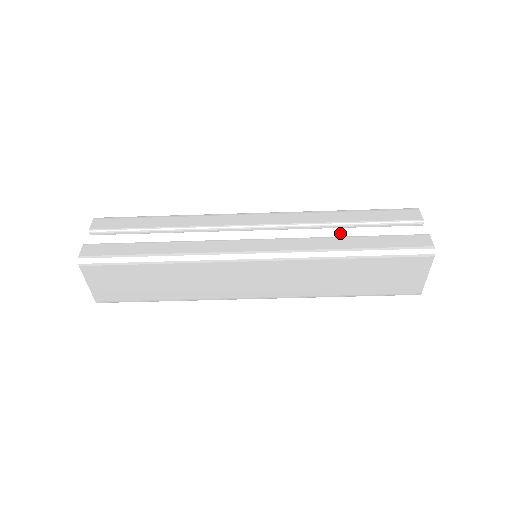
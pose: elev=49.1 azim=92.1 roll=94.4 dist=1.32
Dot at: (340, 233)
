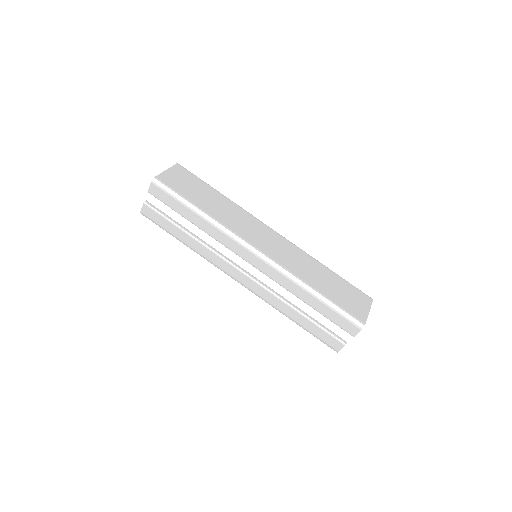
Dot at: occluded
